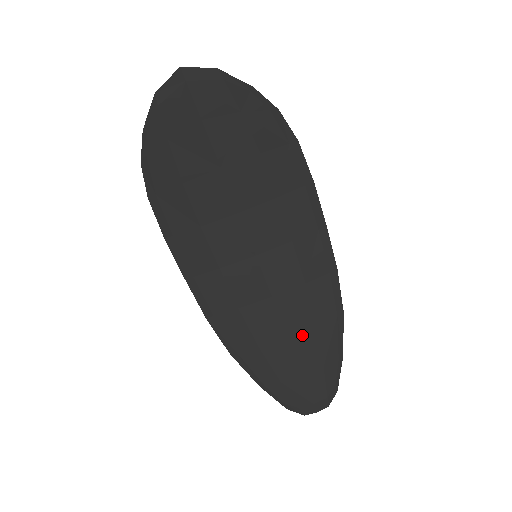
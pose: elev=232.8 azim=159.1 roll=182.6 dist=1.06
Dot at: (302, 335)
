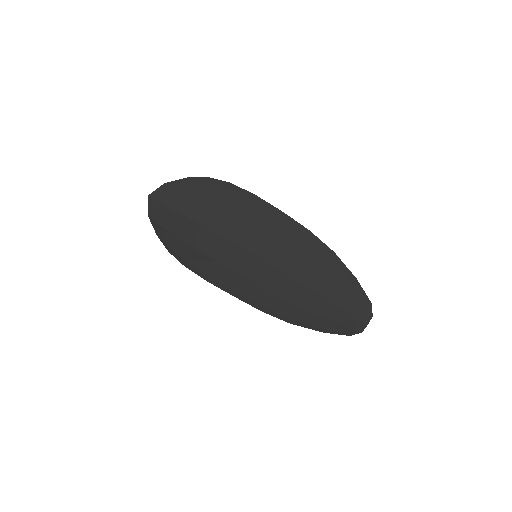
Dot at: (318, 282)
